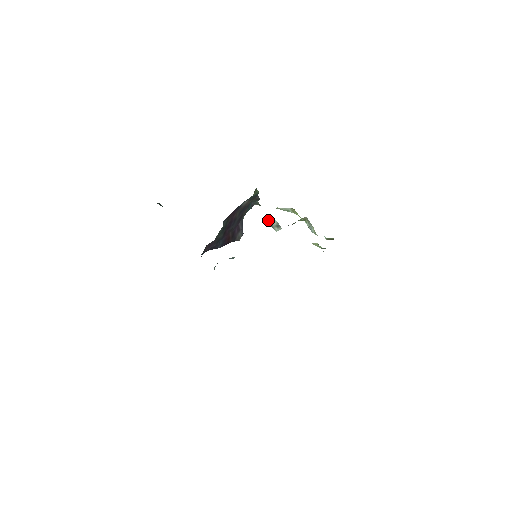
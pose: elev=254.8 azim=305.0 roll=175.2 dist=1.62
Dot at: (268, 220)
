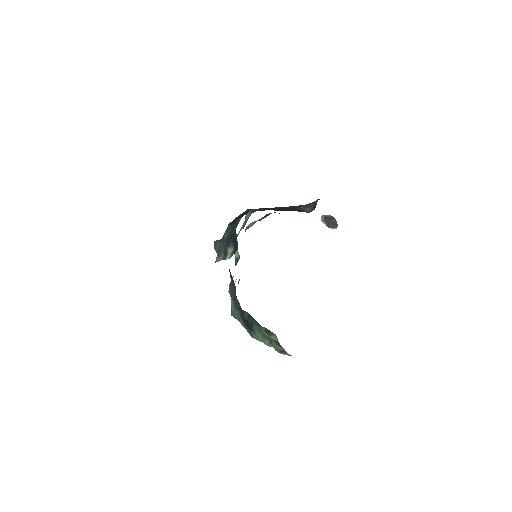
Dot at: (327, 218)
